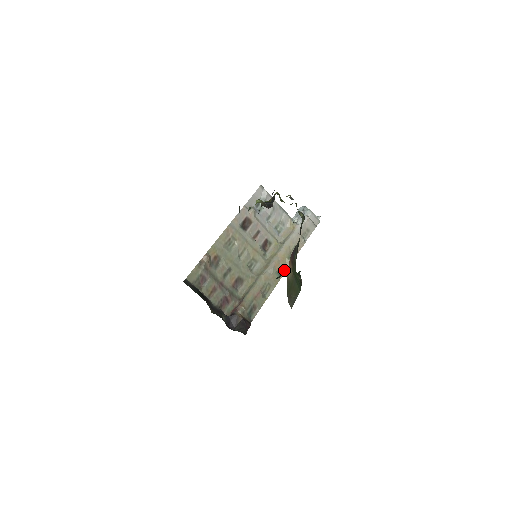
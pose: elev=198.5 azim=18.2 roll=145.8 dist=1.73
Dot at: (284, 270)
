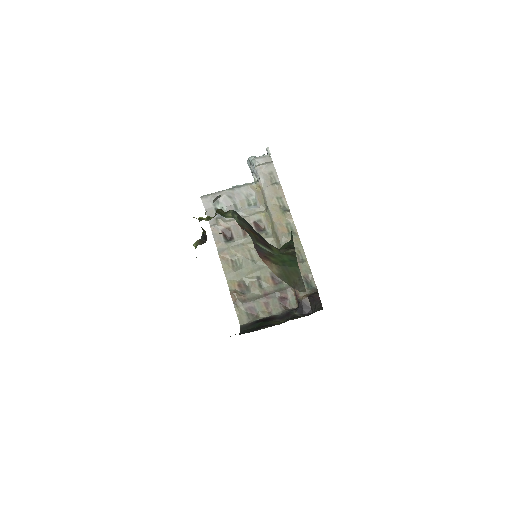
Dot at: (292, 224)
